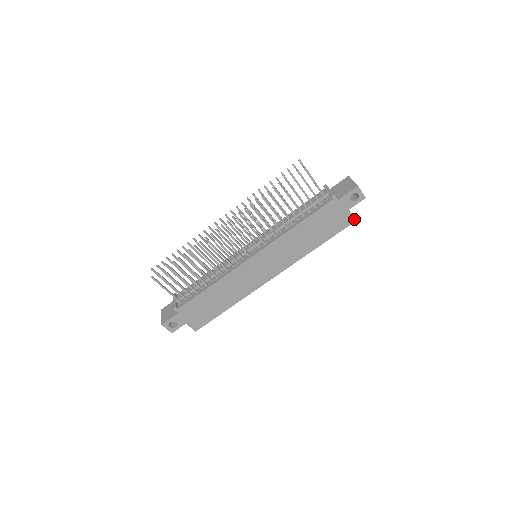
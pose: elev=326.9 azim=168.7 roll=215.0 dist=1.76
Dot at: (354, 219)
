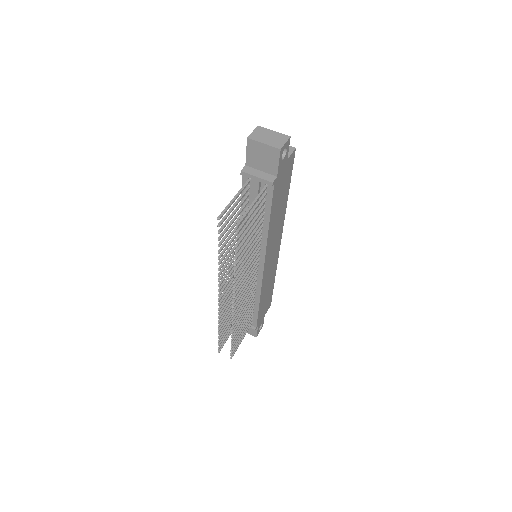
Dot at: (294, 151)
